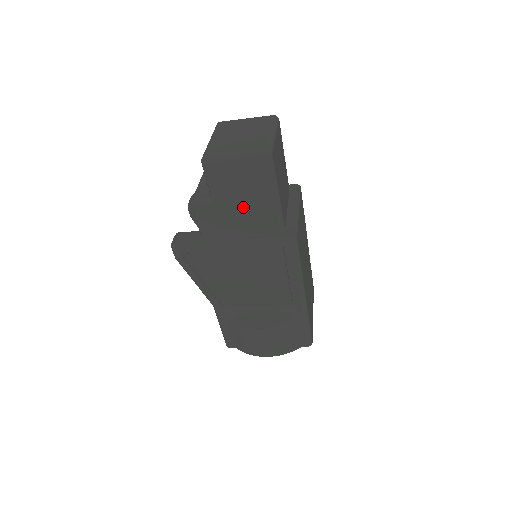
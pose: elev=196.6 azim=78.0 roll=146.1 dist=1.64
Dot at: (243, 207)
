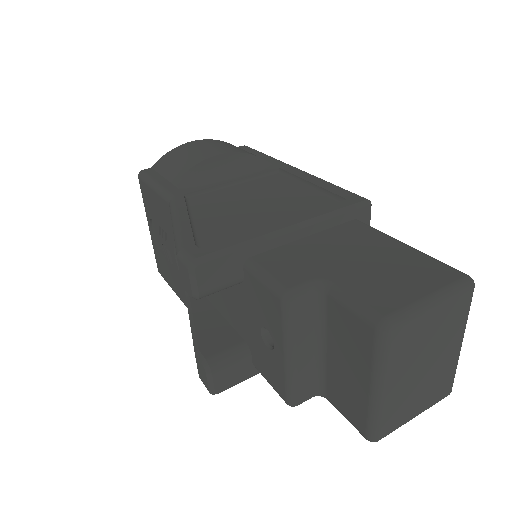
Dot at: occluded
